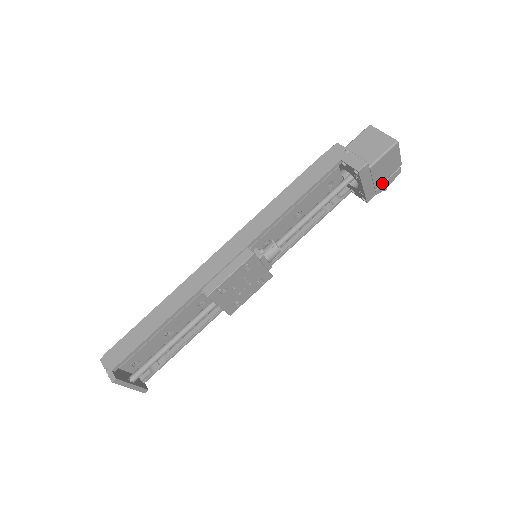
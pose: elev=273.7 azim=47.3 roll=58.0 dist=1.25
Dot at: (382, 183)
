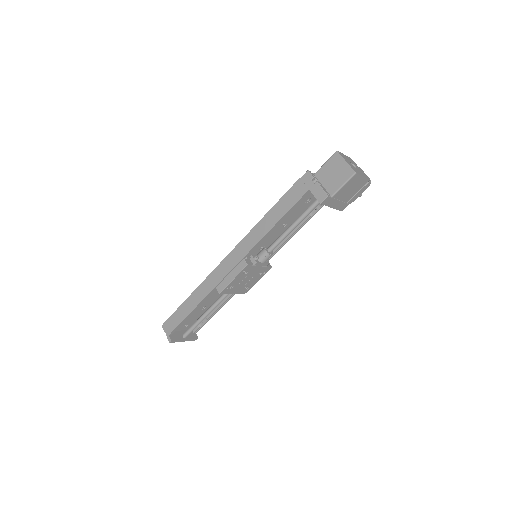
Dot at: (353, 196)
